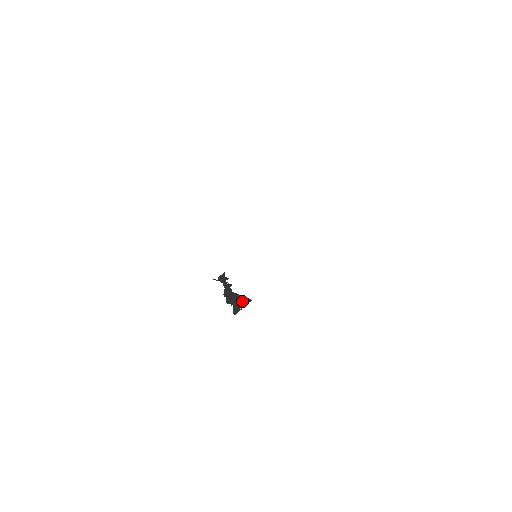
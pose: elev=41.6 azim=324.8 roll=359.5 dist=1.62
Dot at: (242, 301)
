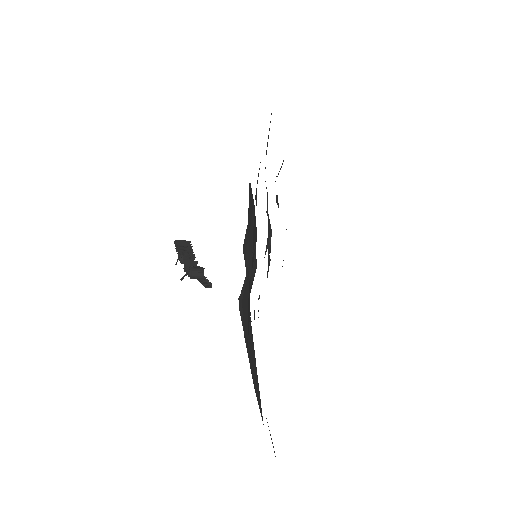
Dot at: occluded
